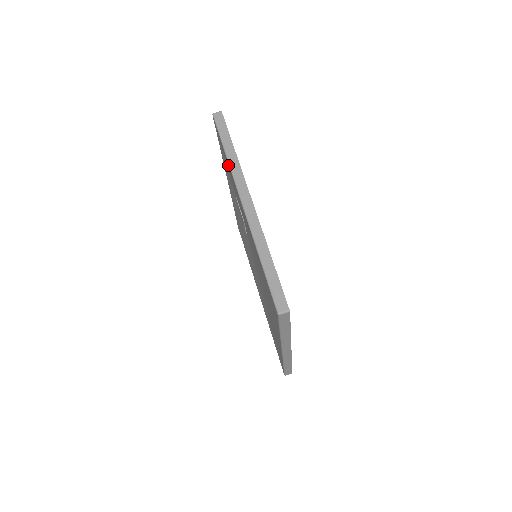
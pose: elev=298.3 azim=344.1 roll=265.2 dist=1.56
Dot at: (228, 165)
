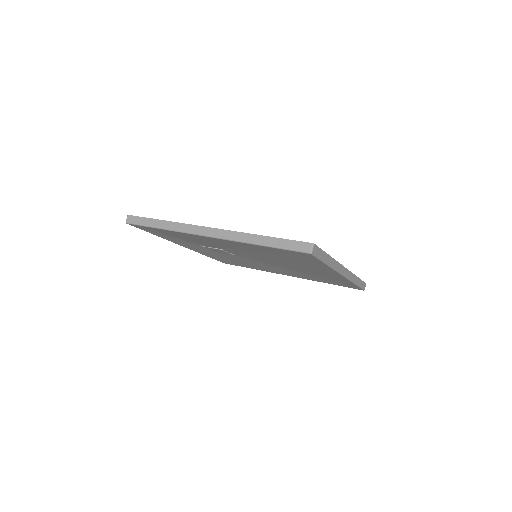
Dot at: (173, 233)
